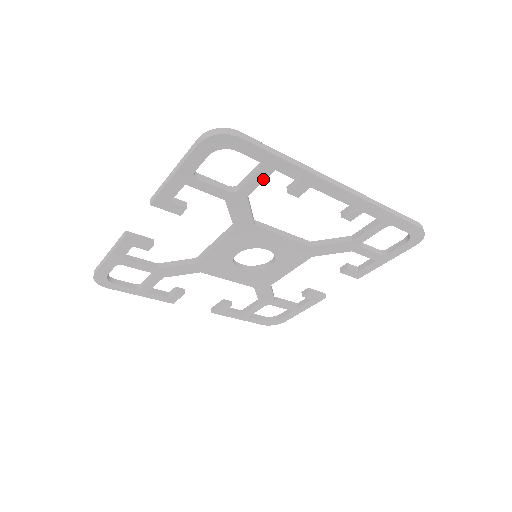
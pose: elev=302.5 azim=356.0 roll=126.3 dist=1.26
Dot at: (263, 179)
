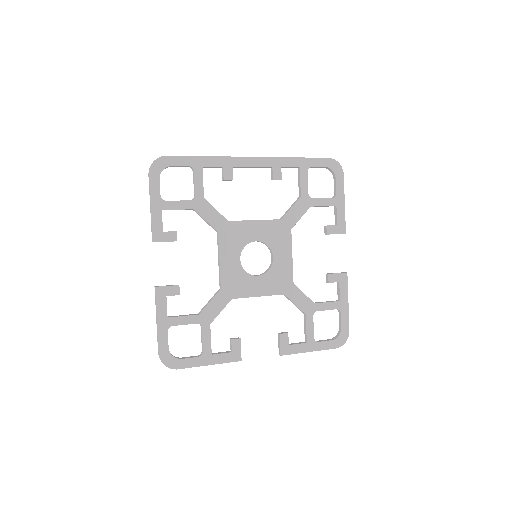
Dot at: (201, 178)
